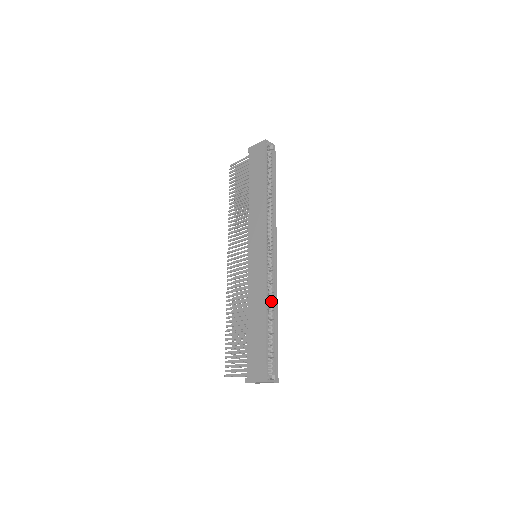
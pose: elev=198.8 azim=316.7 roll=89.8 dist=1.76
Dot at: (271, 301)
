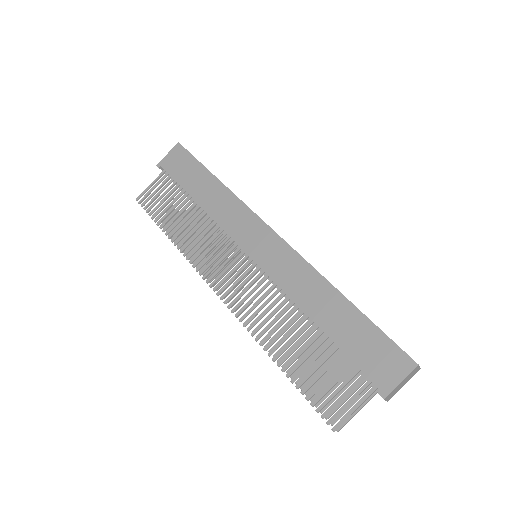
Dot at: occluded
